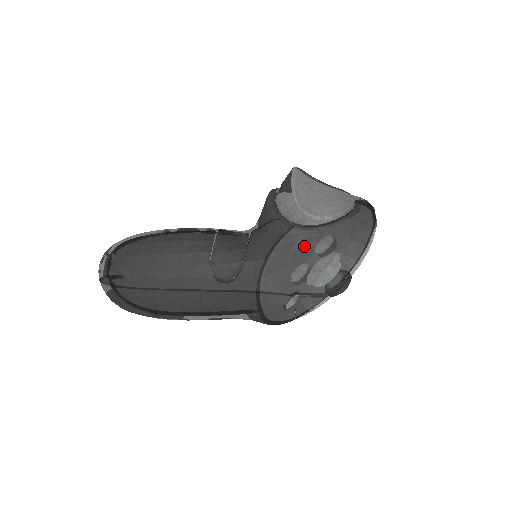
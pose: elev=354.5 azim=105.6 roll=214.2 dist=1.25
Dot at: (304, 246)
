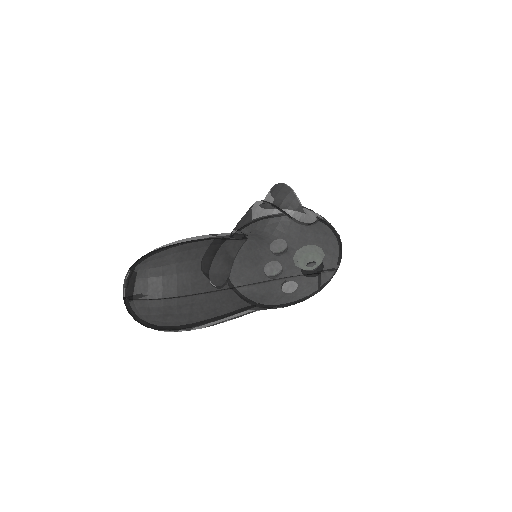
Dot at: (315, 237)
